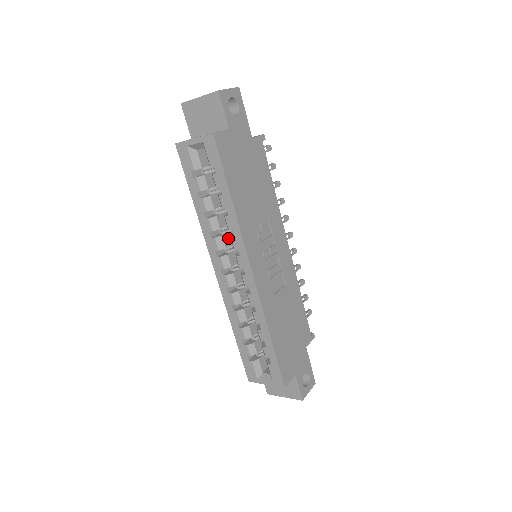
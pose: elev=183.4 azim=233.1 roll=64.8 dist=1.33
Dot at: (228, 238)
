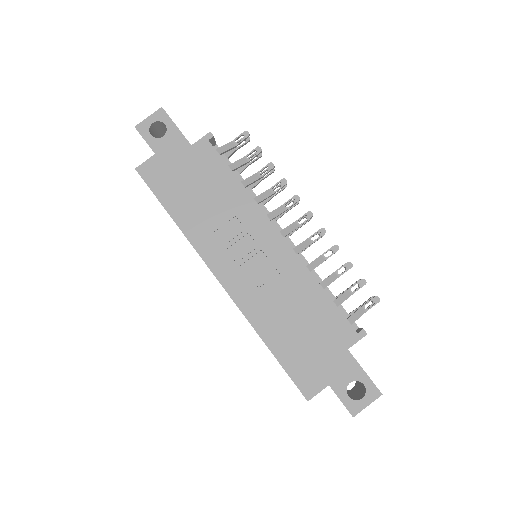
Dot at: occluded
